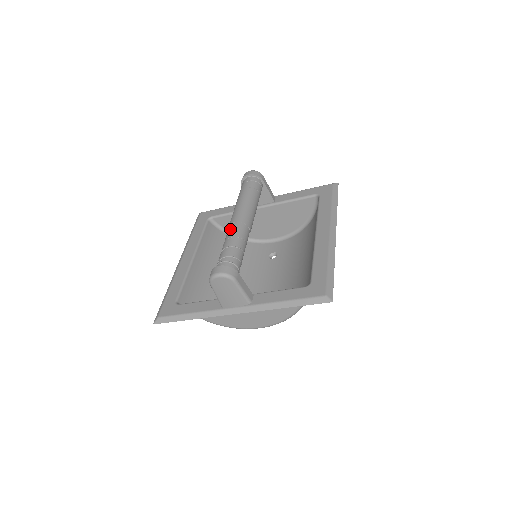
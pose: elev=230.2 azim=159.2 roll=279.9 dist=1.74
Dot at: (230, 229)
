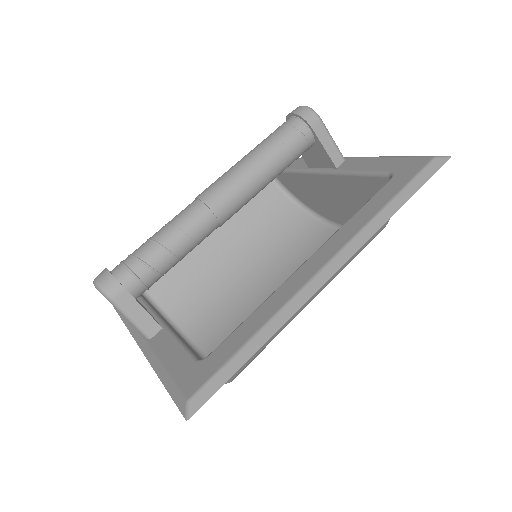
Dot at: occluded
